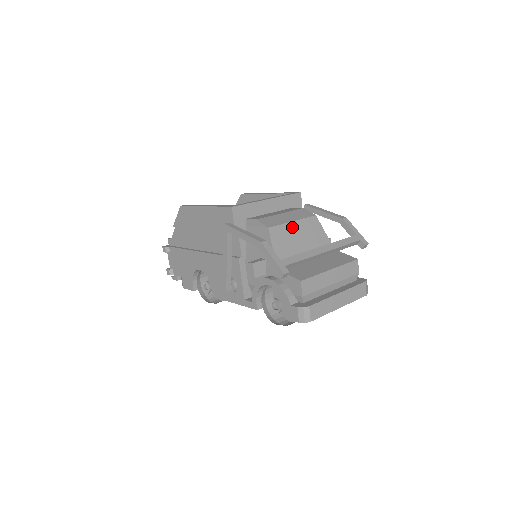
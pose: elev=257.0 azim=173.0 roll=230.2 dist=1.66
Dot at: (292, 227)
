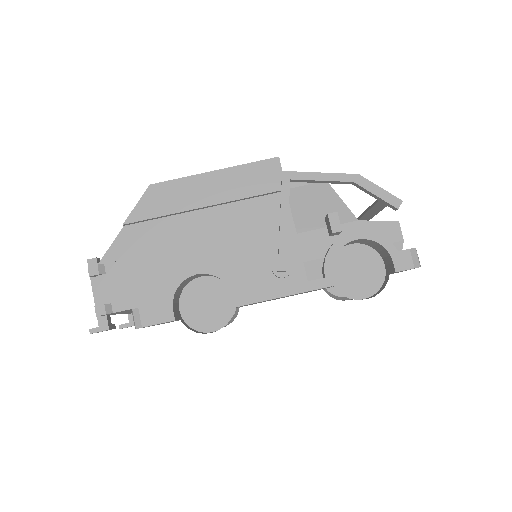
Dot at: occluded
